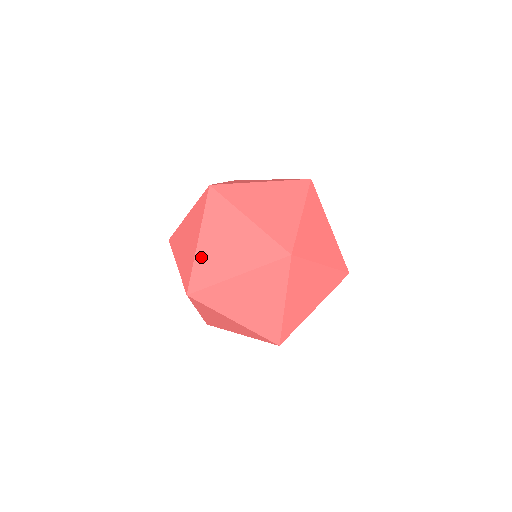
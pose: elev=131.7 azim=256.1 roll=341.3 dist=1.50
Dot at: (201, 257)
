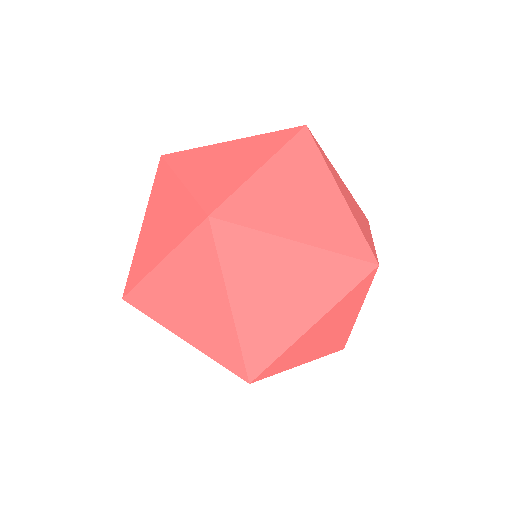
Dot at: (140, 246)
